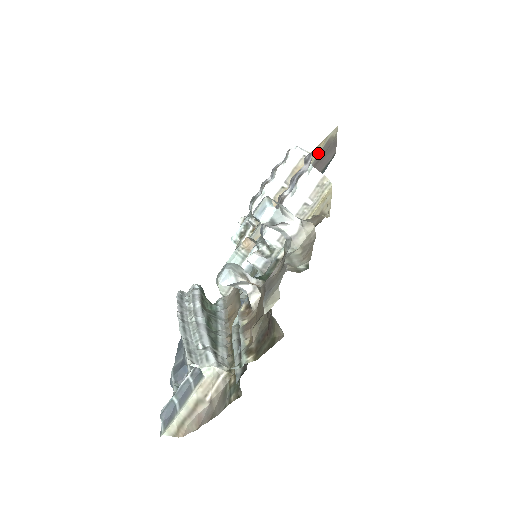
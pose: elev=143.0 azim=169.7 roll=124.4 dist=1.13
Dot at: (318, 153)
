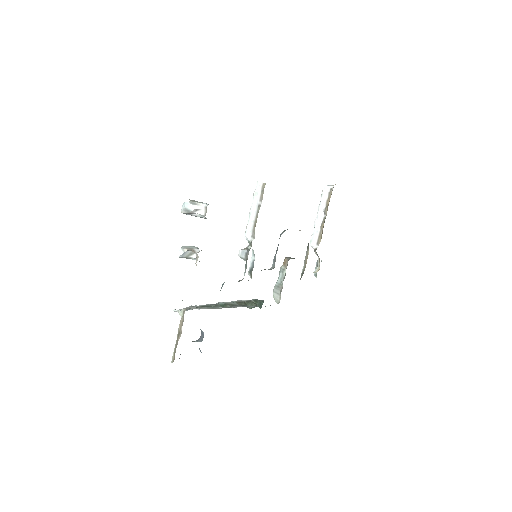
Dot at: occluded
